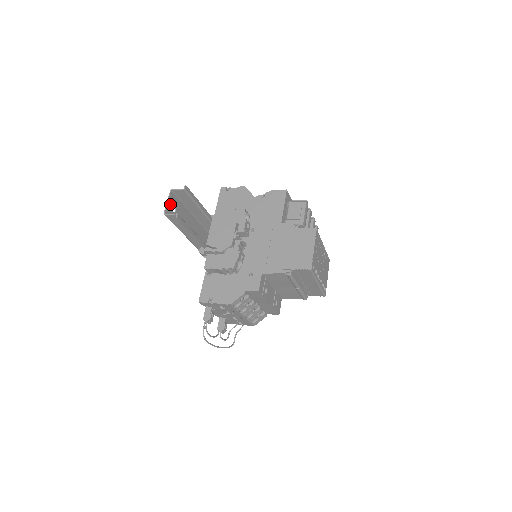
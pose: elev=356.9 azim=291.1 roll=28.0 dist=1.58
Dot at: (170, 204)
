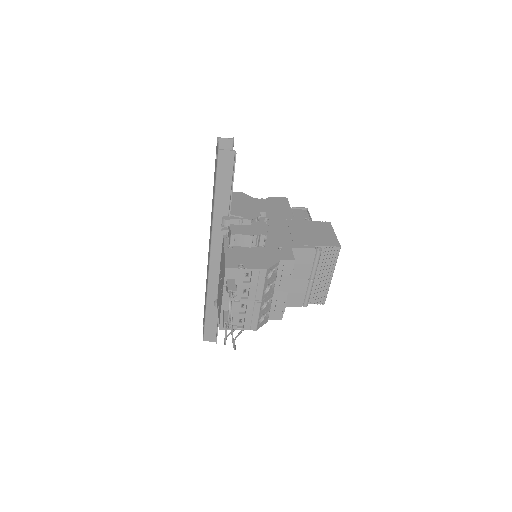
Dot at: occluded
